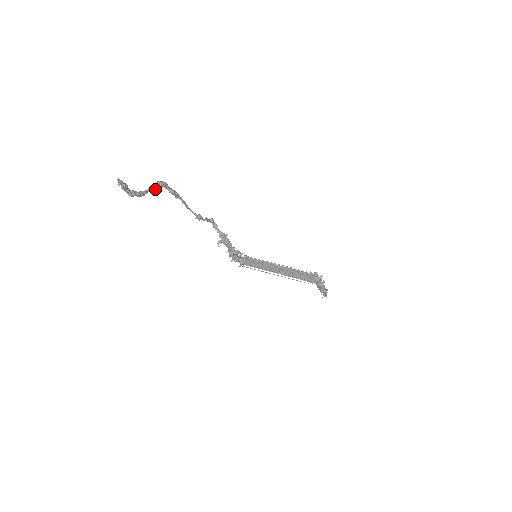
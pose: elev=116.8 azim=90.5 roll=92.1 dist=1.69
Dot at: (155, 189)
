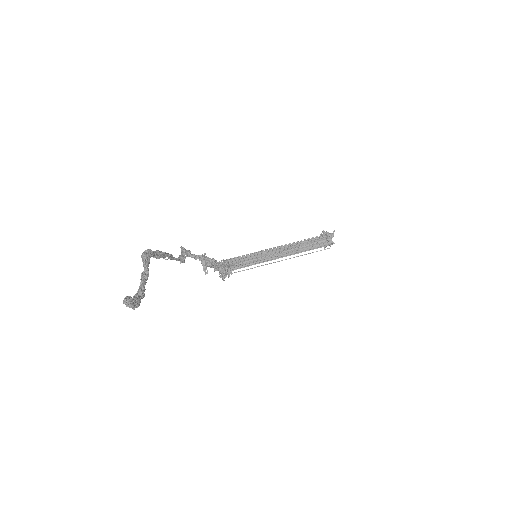
Dot at: (147, 269)
